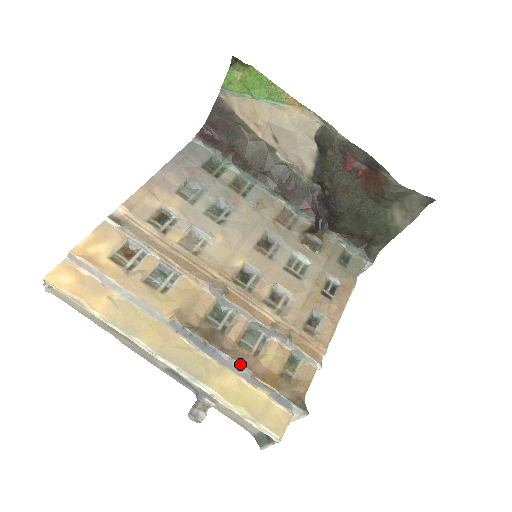
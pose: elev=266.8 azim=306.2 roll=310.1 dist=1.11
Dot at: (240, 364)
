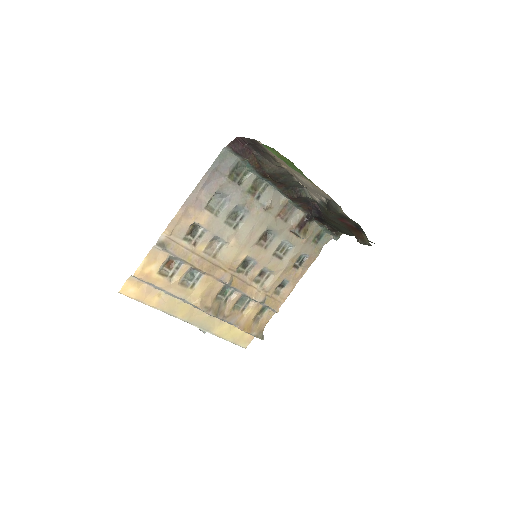
Dot at: (233, 323)
